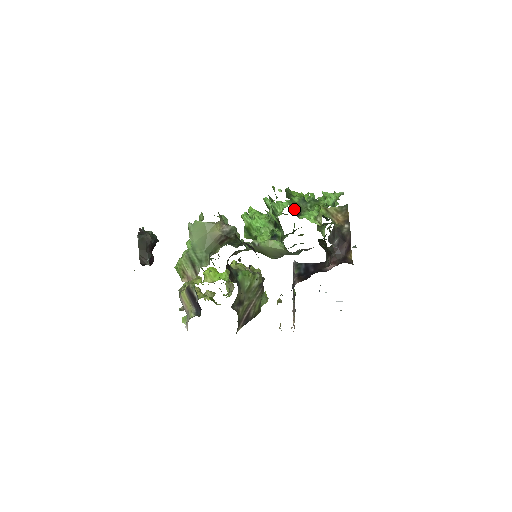
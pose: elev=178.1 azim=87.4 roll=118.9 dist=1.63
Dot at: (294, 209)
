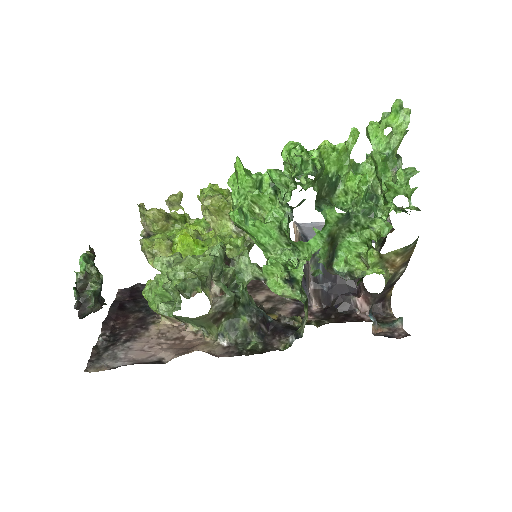
Dot at: (328, 253)
